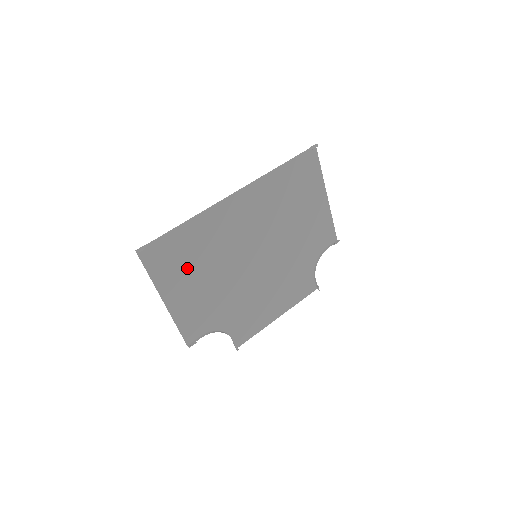
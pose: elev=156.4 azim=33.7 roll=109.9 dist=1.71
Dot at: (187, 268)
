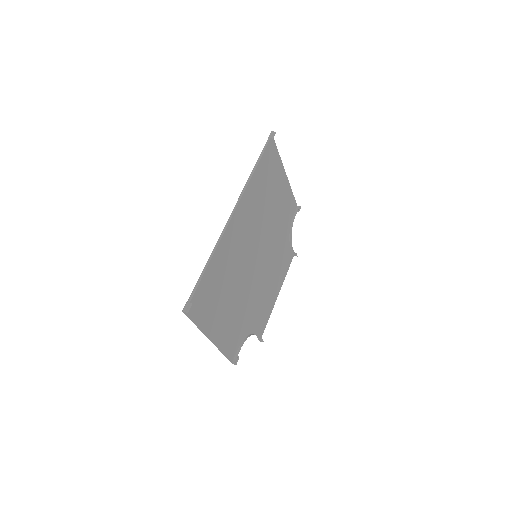
Dot at: (218, 300)
